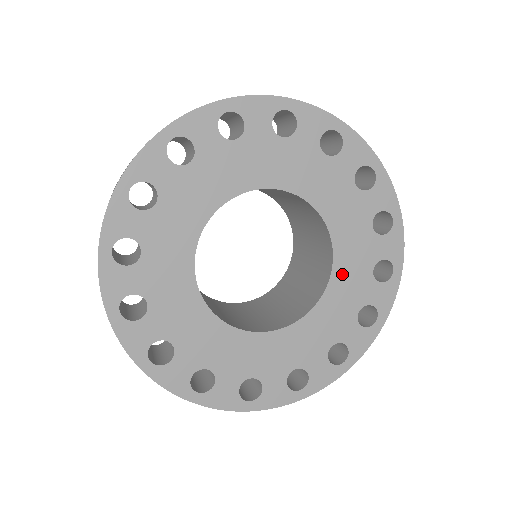
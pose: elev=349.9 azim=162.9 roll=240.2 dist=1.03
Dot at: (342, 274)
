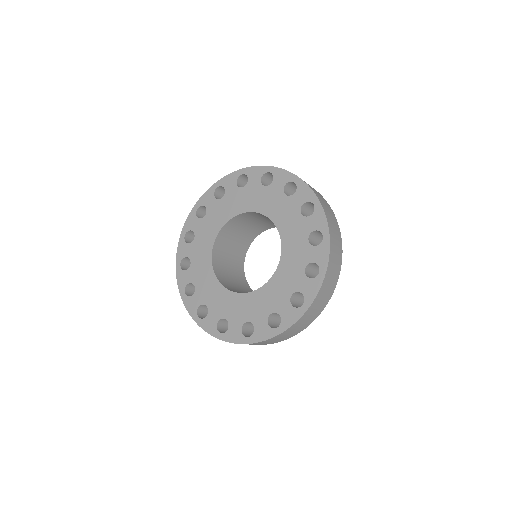
Dot at: (285, 267)
